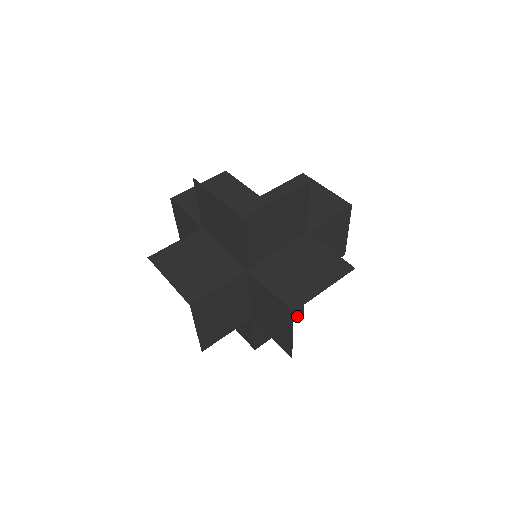
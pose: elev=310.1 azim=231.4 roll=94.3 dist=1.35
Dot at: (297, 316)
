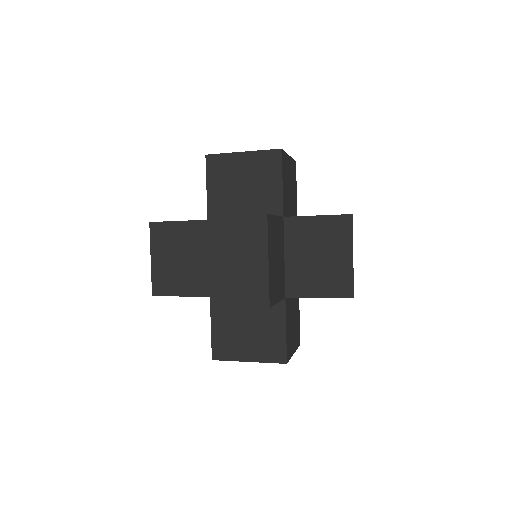
Dot at: (276, 356)
